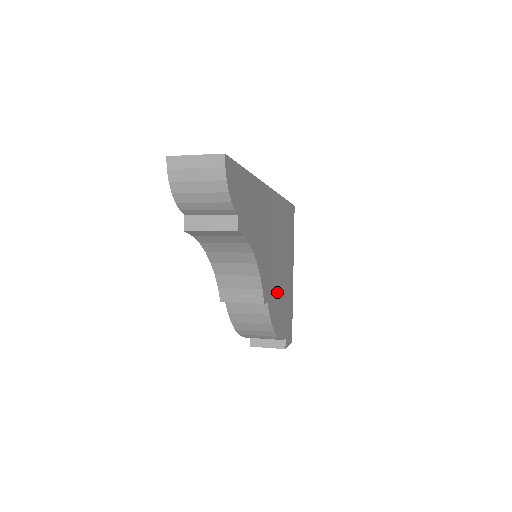
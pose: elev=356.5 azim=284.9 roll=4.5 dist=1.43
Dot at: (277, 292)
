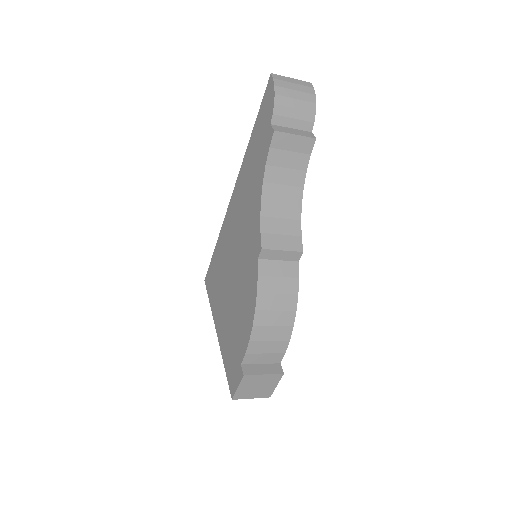
Dot at: occluded
